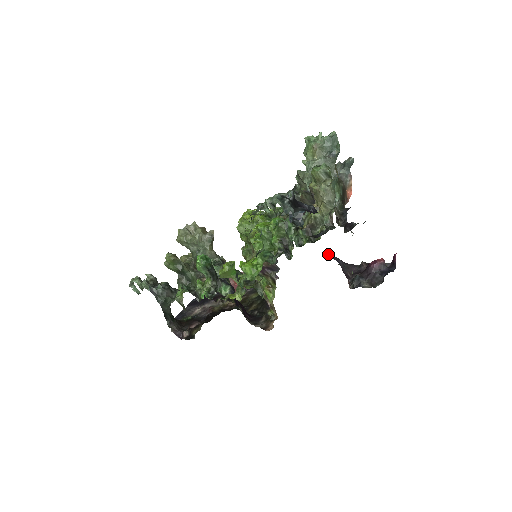
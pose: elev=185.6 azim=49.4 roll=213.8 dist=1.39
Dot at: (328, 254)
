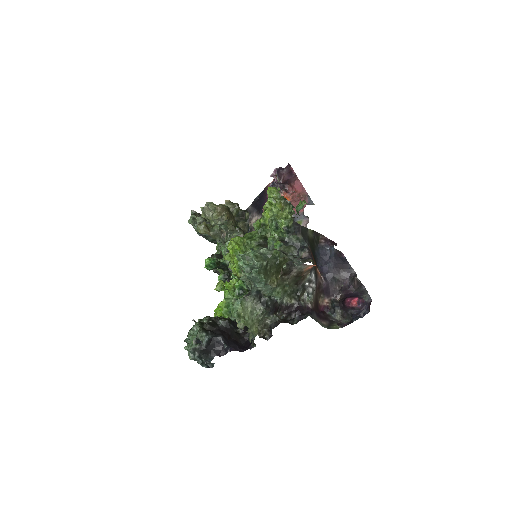
Dot at: (331, 252)
